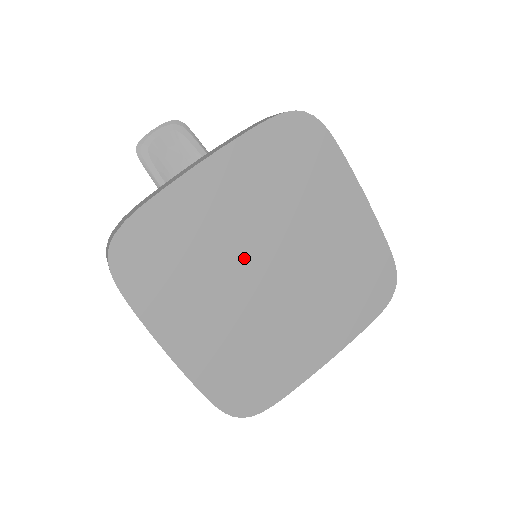
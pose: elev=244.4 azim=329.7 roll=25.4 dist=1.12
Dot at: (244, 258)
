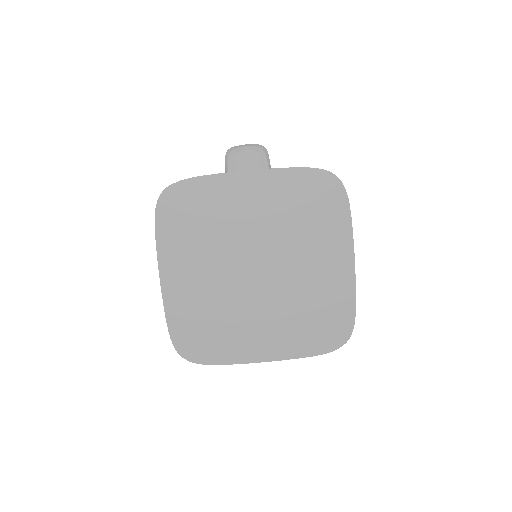
Dot at: (243, 248)
